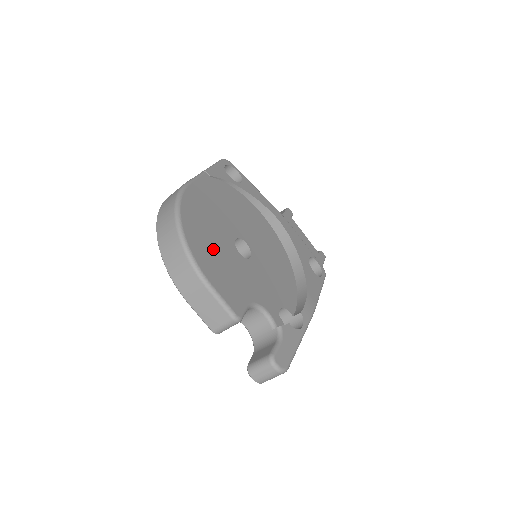
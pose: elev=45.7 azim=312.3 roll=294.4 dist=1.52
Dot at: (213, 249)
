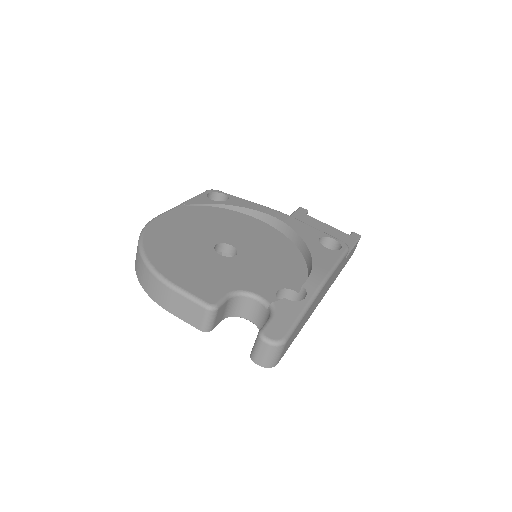
Dot at: (182, 257)
